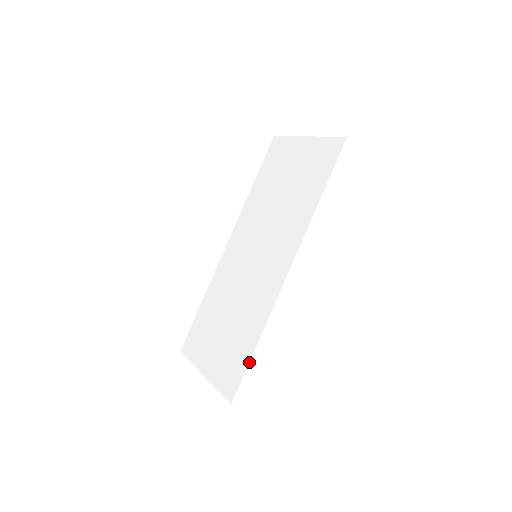
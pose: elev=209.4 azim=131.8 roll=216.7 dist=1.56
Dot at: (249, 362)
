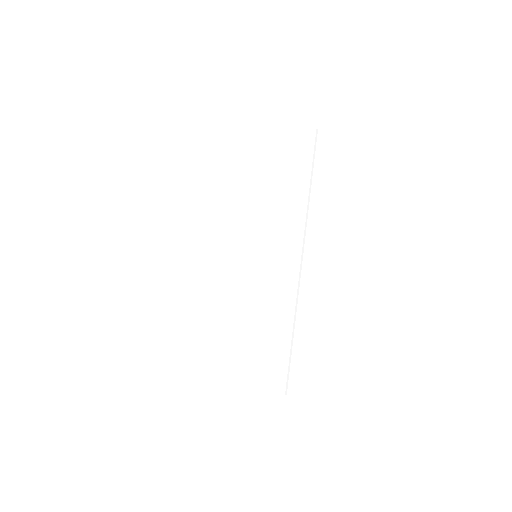
Dot at: (290, 351)
